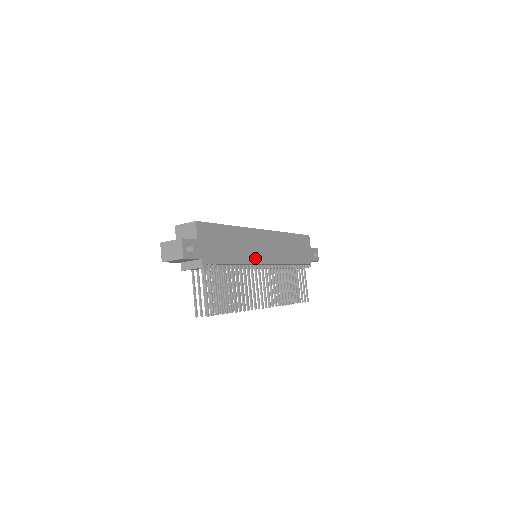
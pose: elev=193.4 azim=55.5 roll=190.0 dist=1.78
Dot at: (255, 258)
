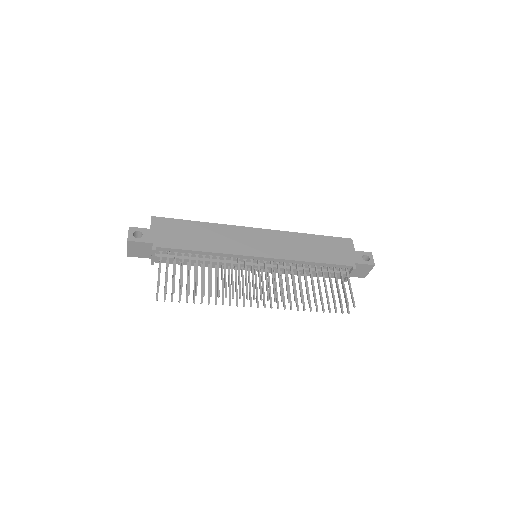
Dot at: (239, 250)
